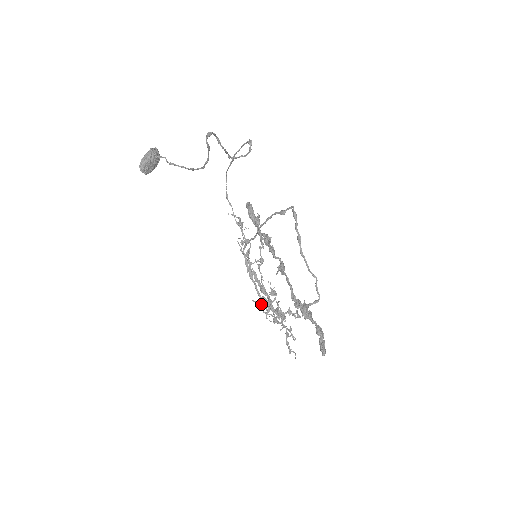
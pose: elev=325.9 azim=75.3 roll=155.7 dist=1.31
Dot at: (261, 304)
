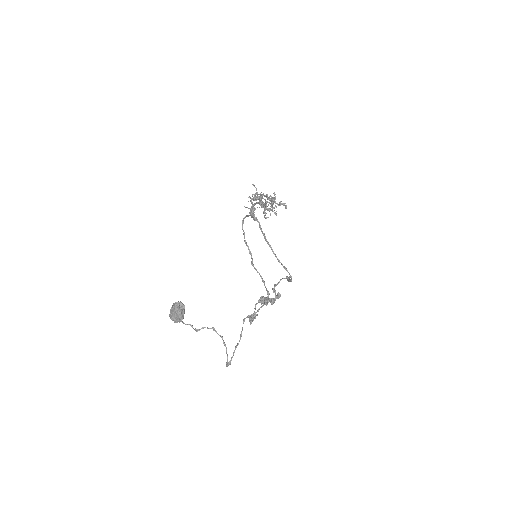
Dot at: occluded
